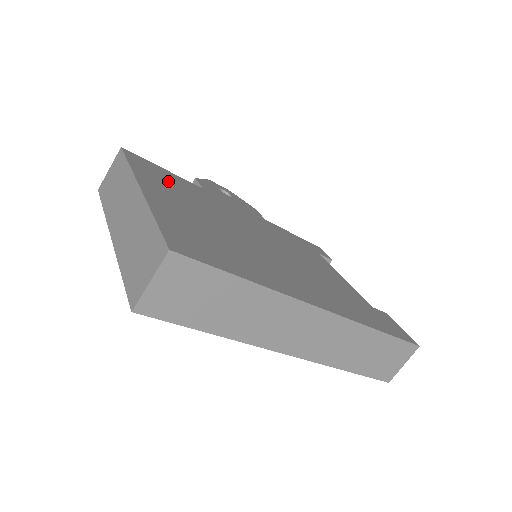
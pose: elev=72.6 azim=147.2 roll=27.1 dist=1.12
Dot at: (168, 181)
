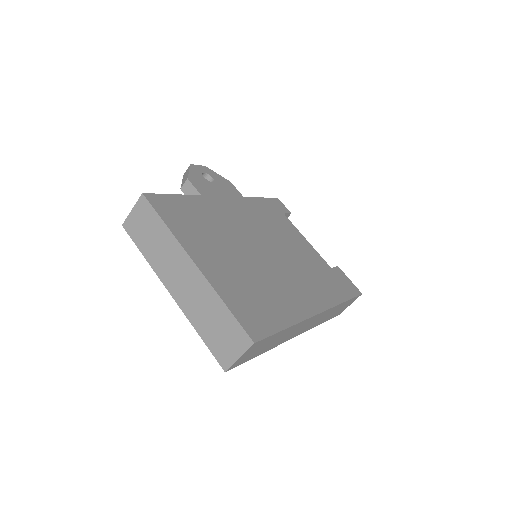
Dot at: (190, 220)
